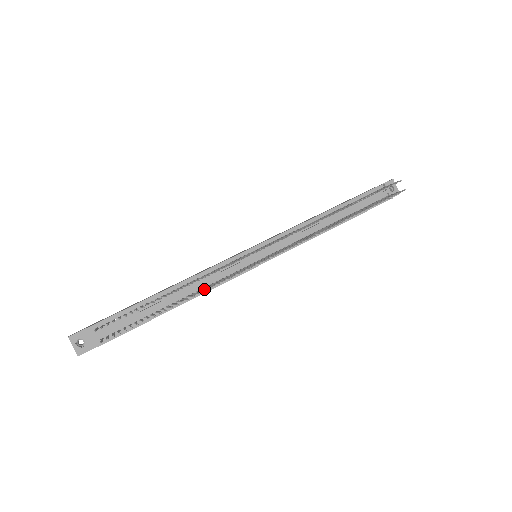
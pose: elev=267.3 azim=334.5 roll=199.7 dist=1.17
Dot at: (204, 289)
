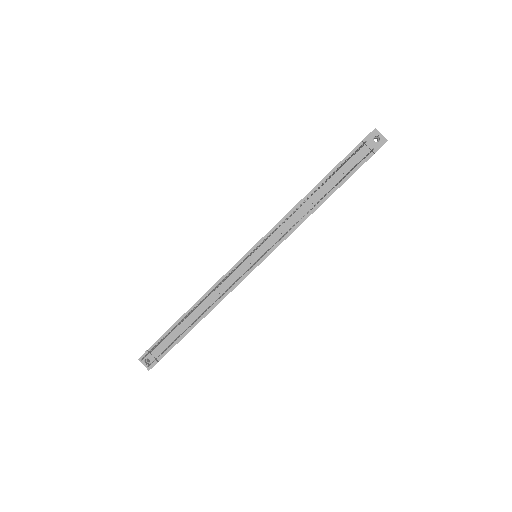
Dot at: occluded
